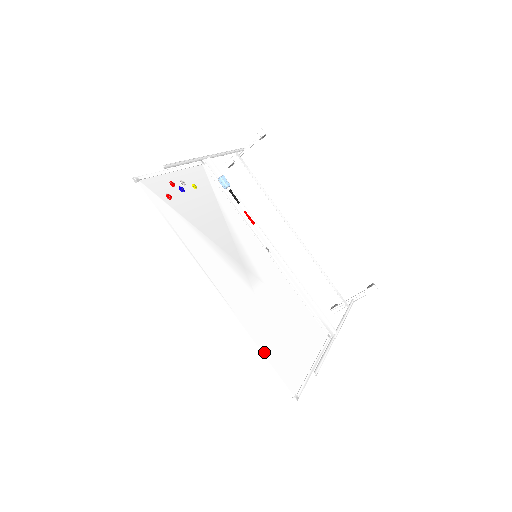
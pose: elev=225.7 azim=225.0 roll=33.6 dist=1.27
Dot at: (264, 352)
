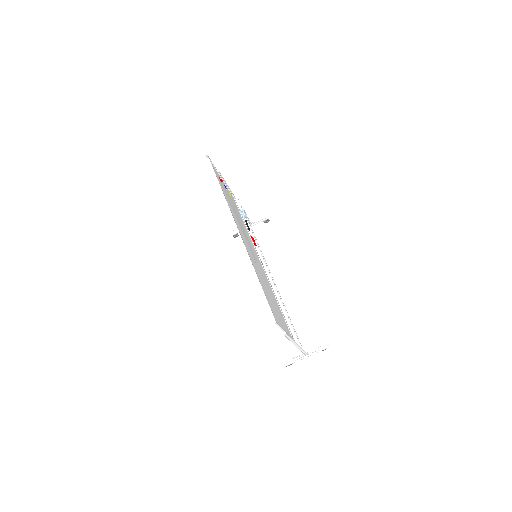
Dot at: occluded
